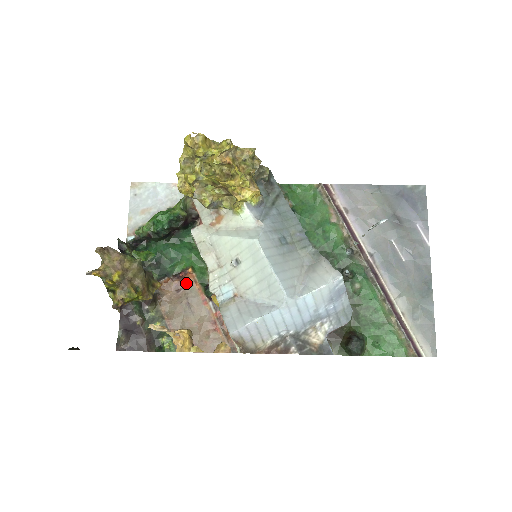
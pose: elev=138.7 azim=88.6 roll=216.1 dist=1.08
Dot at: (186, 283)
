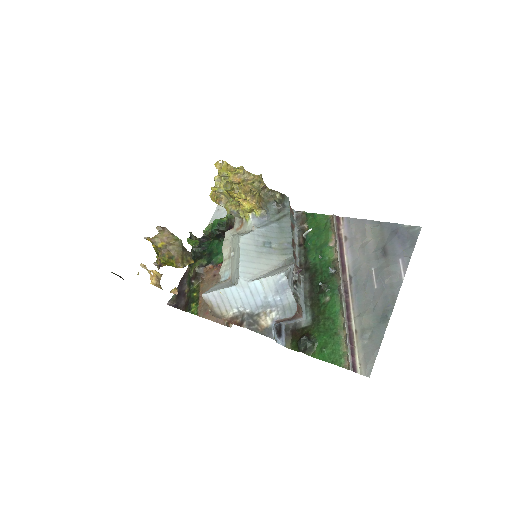
Dot at: occluded
